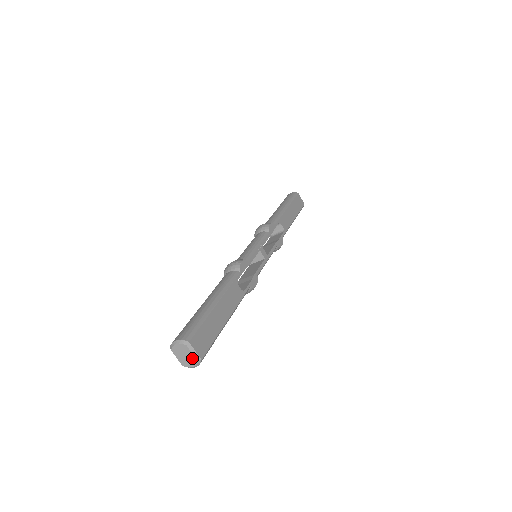
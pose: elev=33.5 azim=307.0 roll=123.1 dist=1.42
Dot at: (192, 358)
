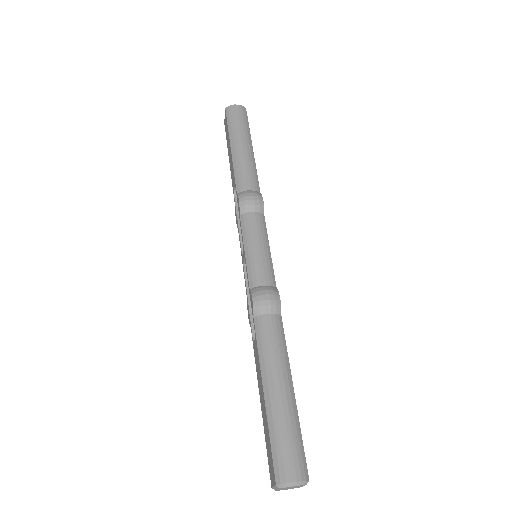
Dot at: (298, 487)
